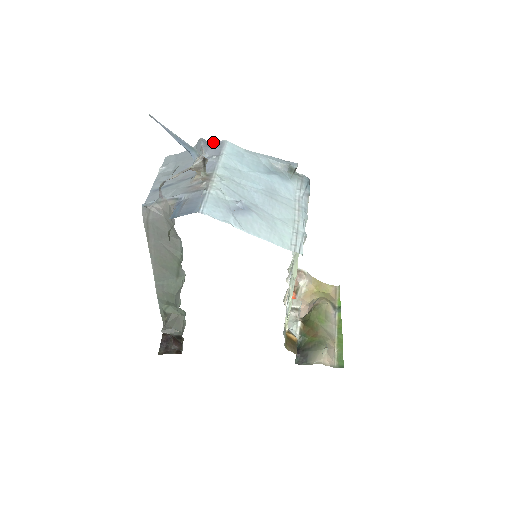
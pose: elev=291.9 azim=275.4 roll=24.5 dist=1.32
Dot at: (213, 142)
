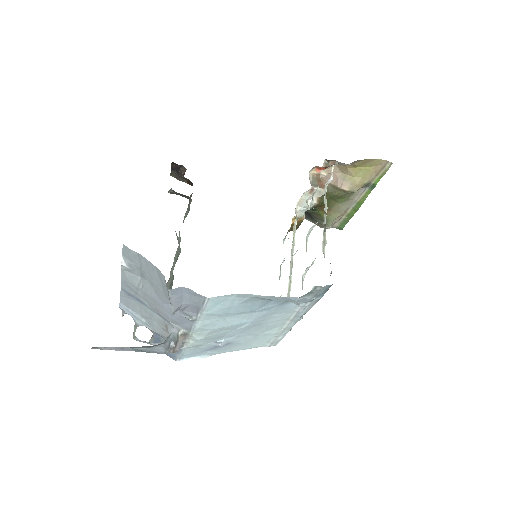
Dot at: (189, 289)
